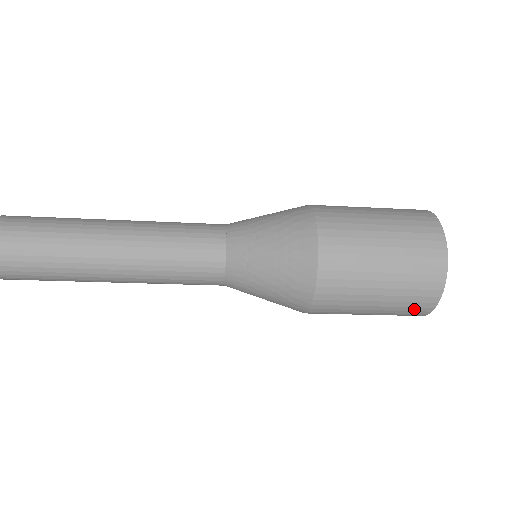
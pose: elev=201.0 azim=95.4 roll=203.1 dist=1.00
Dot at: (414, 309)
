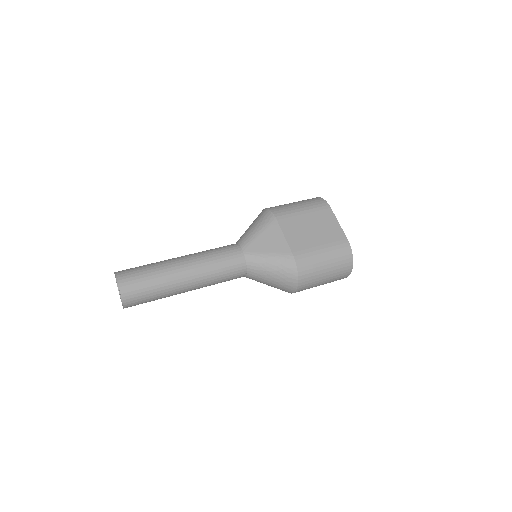
Dot at: occluded
